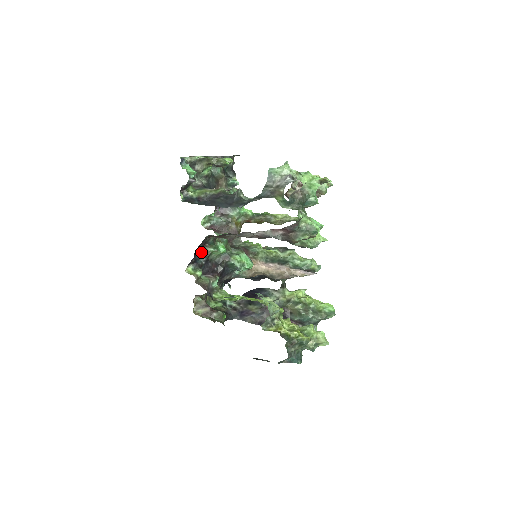
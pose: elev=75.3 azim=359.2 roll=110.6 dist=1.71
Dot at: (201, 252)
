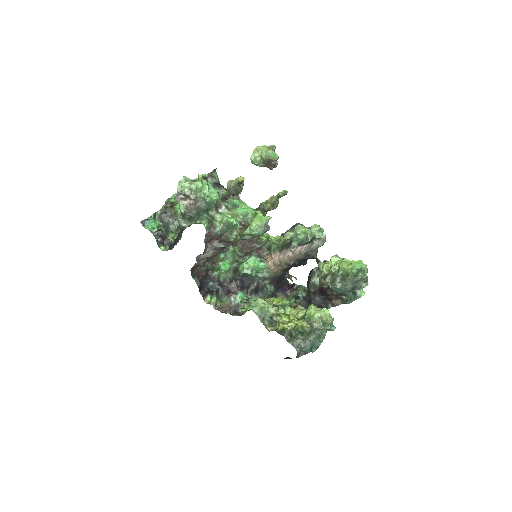
Dot at: (209, 280)
